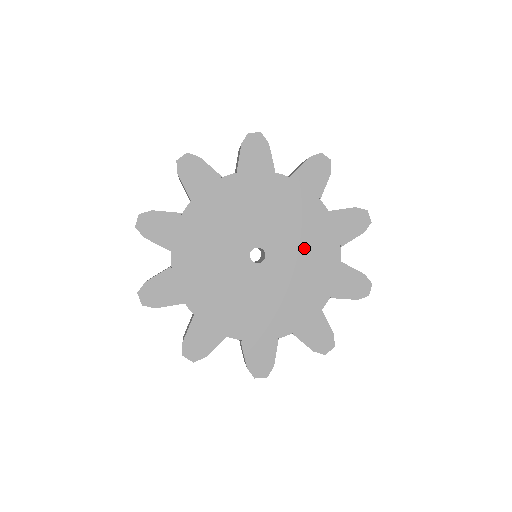
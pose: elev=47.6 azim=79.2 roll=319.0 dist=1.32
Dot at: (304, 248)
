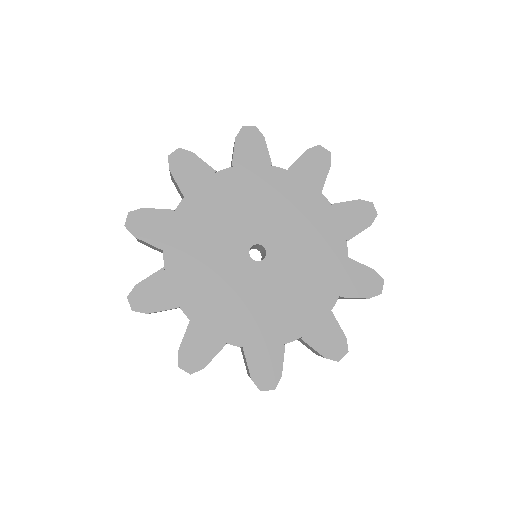
Dot at: (307, 244)
